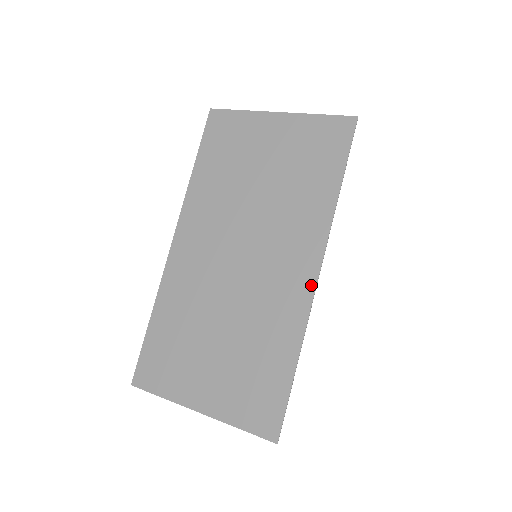
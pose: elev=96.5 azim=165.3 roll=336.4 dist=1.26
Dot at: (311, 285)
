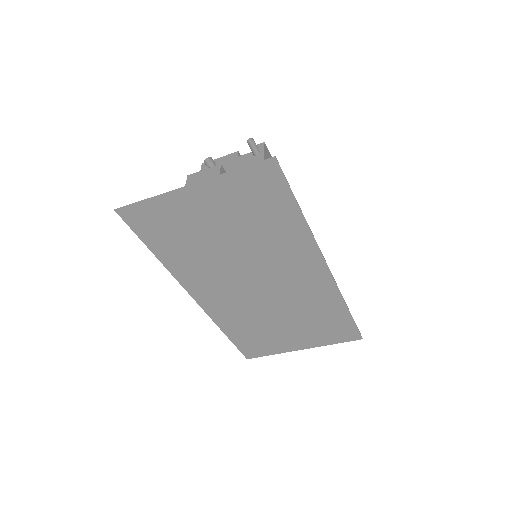
Dot at: (327, 276)
